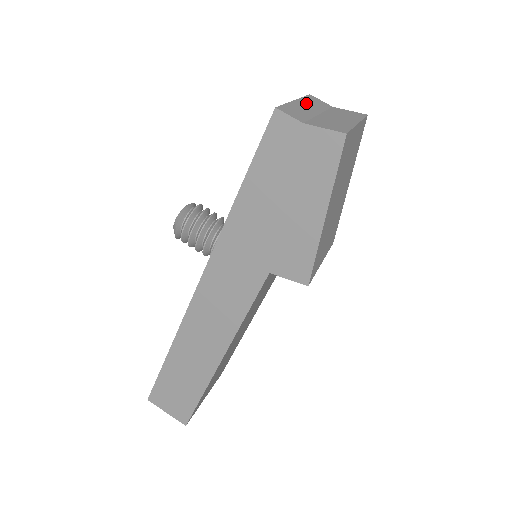
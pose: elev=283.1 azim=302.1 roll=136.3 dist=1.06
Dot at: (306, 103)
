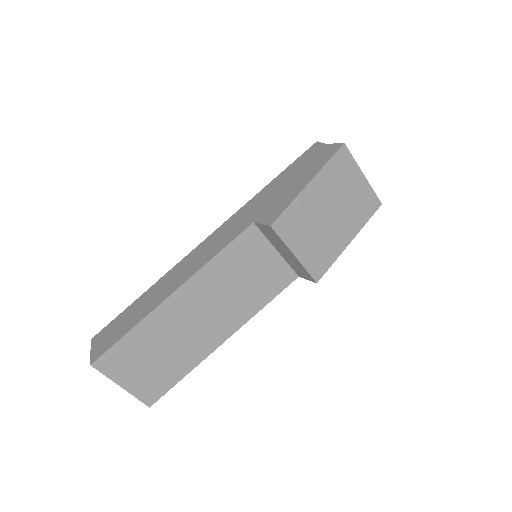
Dot at: occluded
